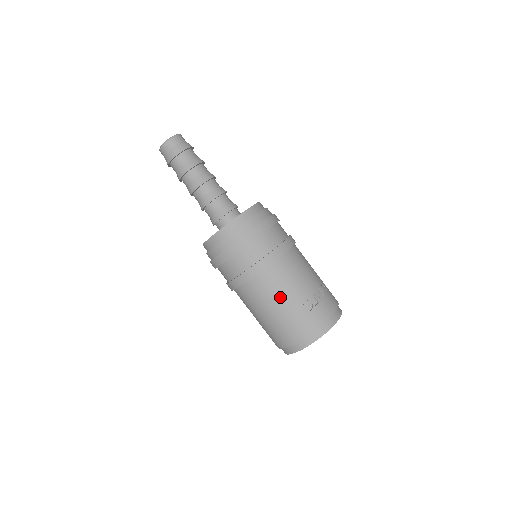
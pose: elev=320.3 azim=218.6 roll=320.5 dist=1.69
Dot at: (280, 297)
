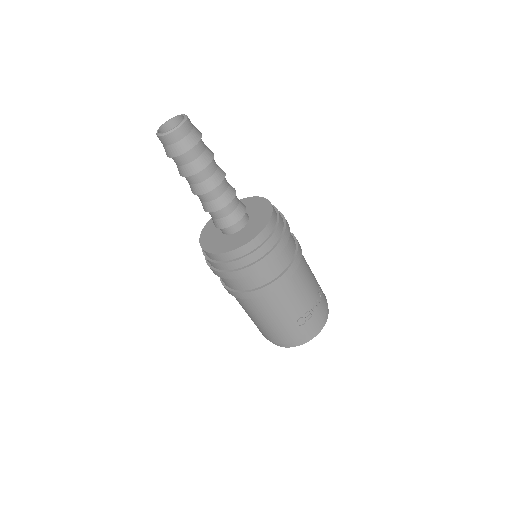
Dot at: (277, 314)
